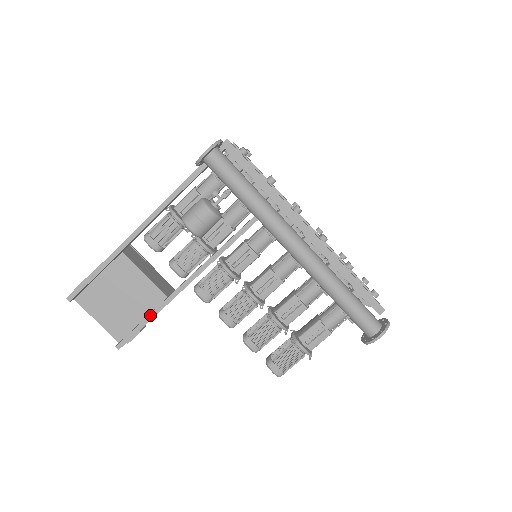
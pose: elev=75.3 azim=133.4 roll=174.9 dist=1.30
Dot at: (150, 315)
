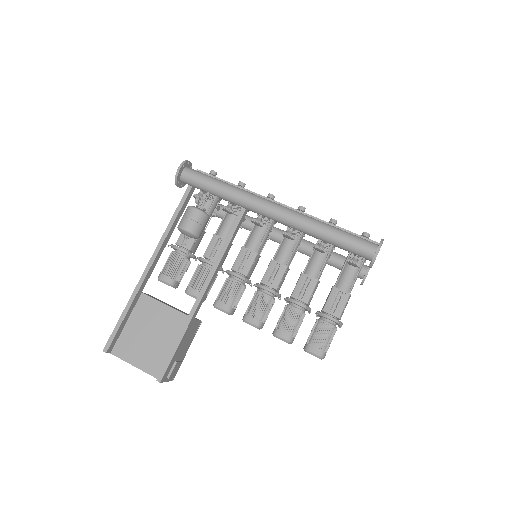
Dot at: (179, 336)
